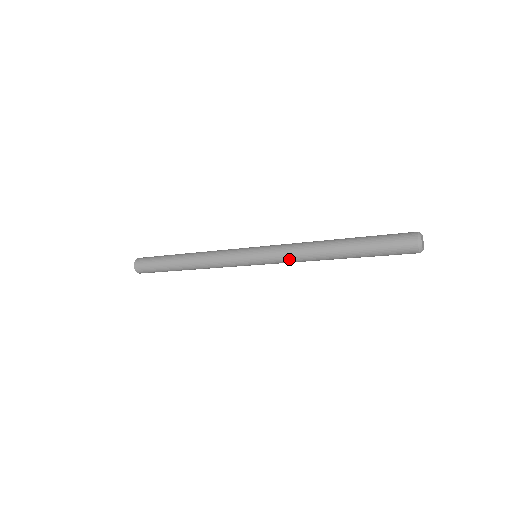
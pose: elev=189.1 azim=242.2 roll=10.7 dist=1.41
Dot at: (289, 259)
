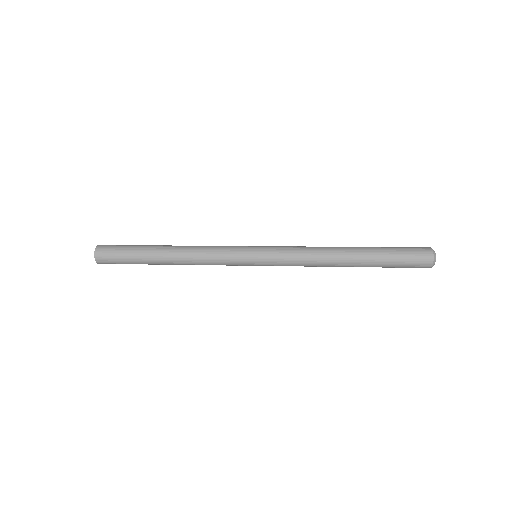
Dot at: (298, 265)
